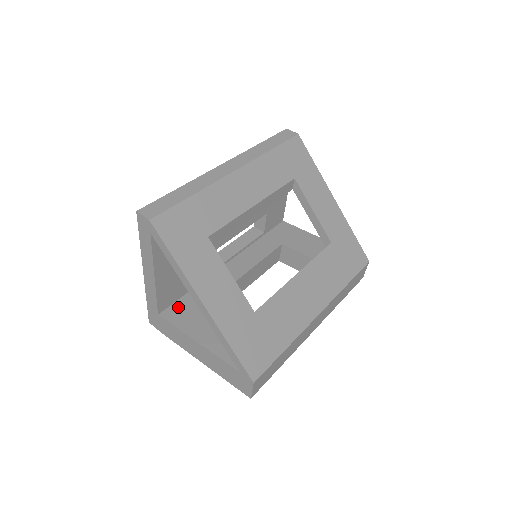
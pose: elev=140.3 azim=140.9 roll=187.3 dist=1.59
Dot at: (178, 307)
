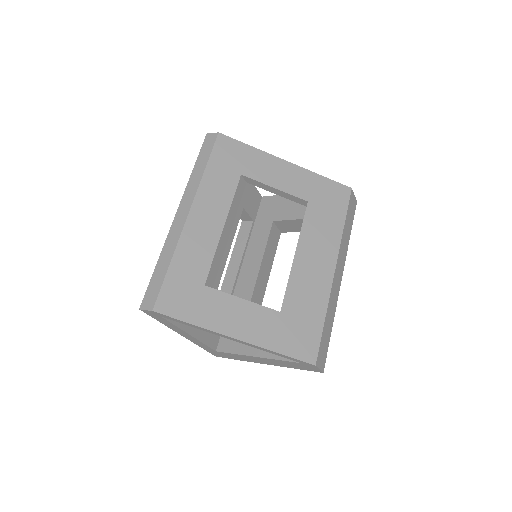
Dot at: occluded
